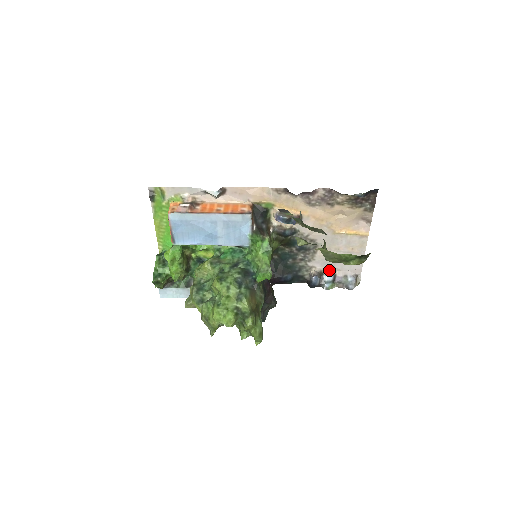
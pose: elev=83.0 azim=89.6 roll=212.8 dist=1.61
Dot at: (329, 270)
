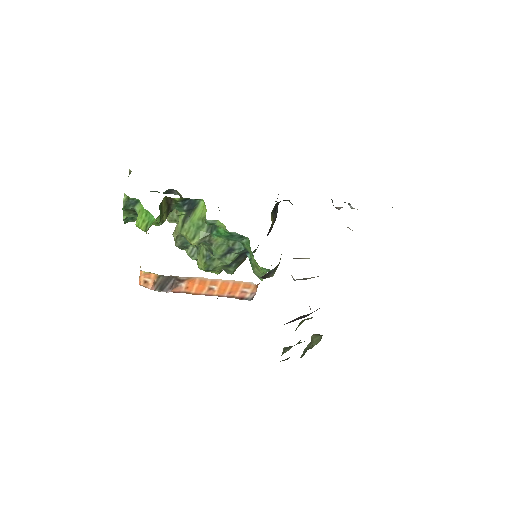
Dot at: occluded
